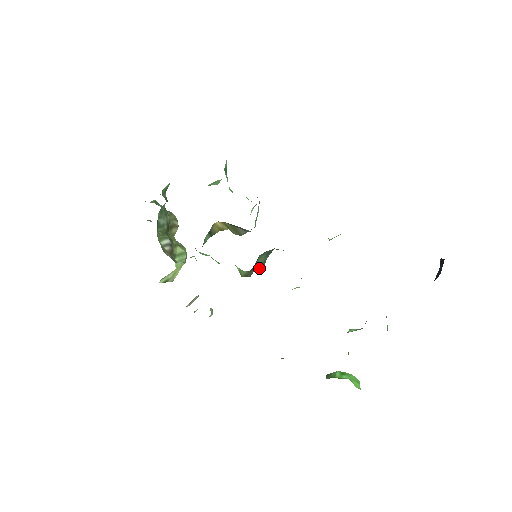
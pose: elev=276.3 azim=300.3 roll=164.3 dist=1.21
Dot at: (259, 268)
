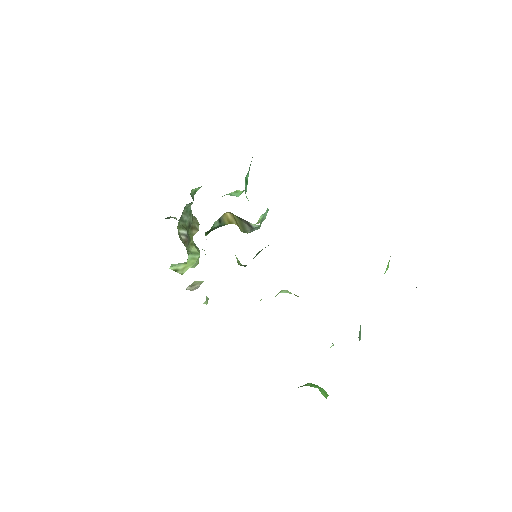
Dot at: occluded
